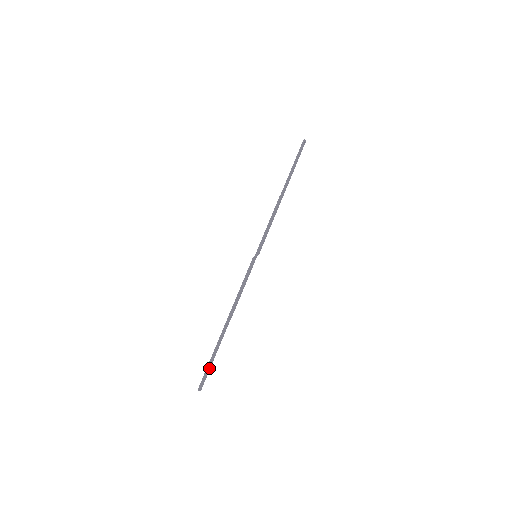
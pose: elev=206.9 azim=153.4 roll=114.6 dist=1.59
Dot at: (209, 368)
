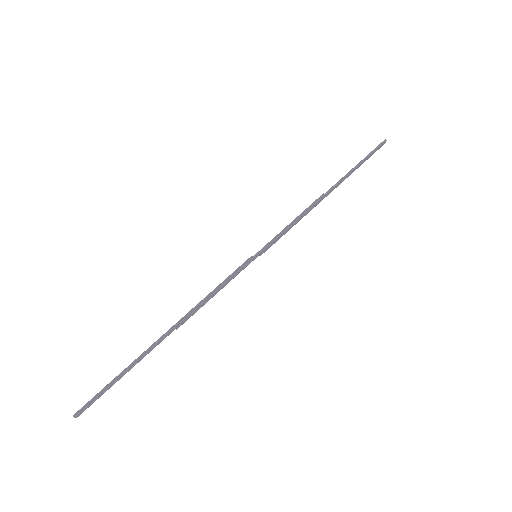
Dot at: (108, 387)
